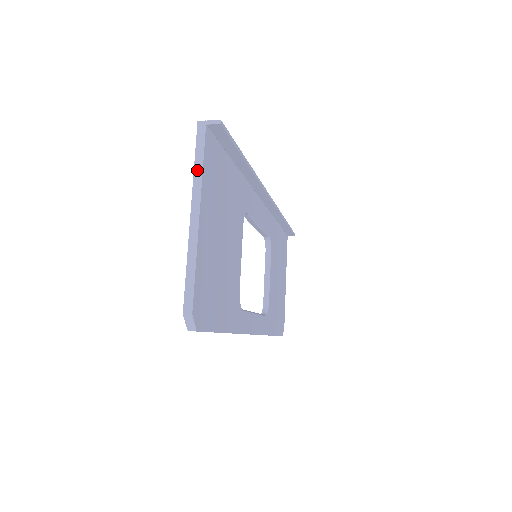
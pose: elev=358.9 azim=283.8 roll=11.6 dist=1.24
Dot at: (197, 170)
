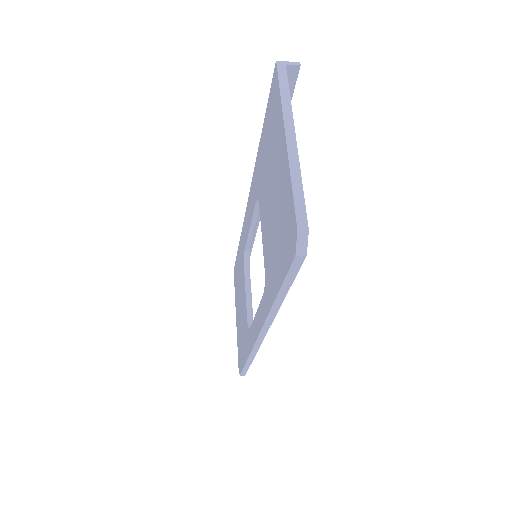
Dot at: (285, 99)
